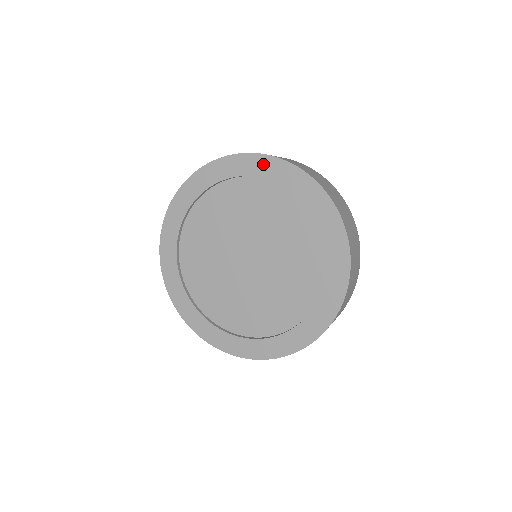
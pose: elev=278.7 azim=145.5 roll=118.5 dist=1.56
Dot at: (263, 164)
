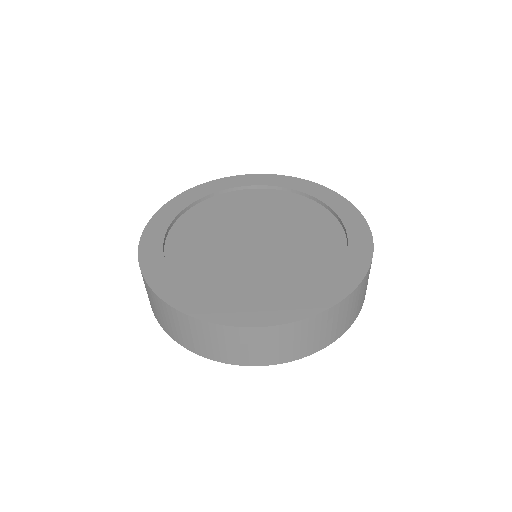
Dot at: (310, 186)
